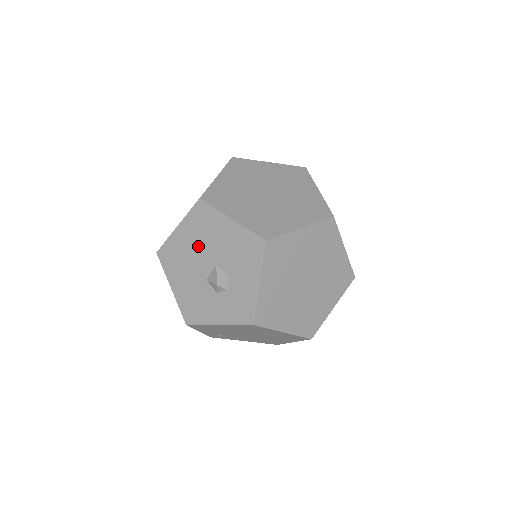
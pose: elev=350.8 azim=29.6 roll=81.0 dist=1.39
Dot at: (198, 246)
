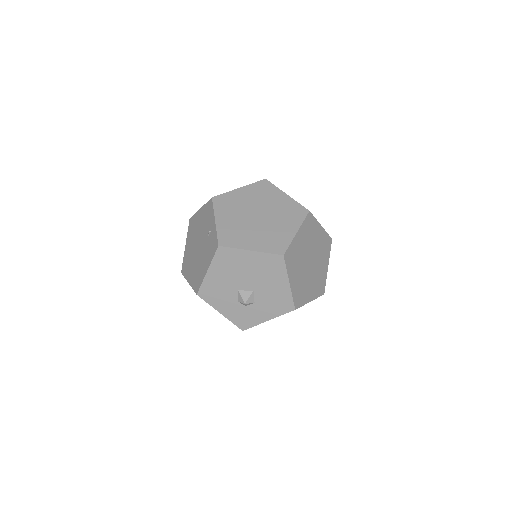
Dot at: (253, 273)
